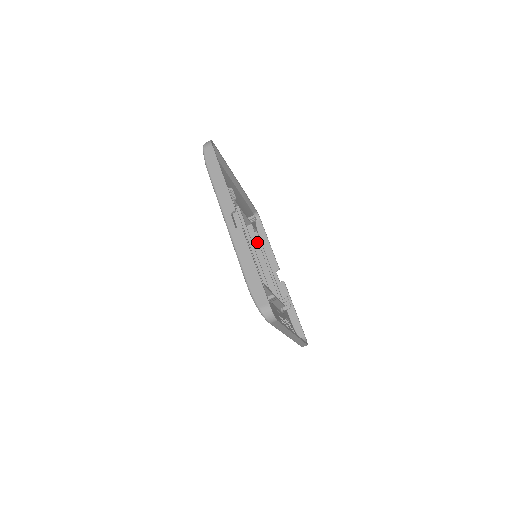
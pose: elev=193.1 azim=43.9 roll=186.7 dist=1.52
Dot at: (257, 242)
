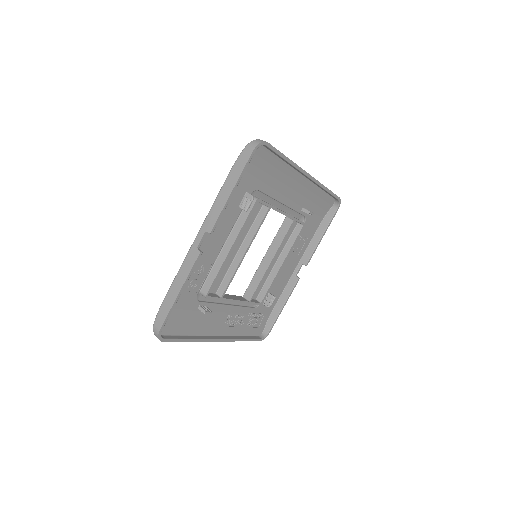
Dot at: (282, 240)
